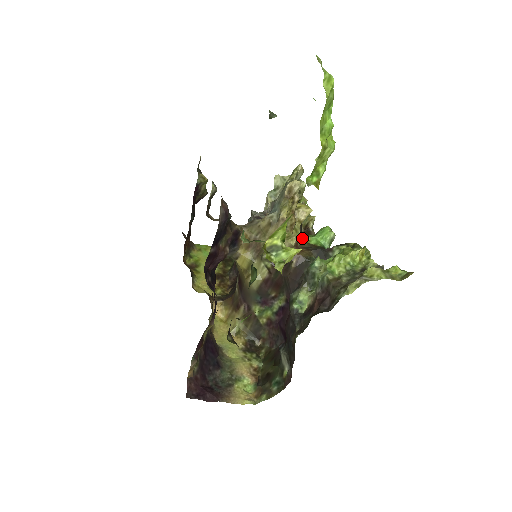
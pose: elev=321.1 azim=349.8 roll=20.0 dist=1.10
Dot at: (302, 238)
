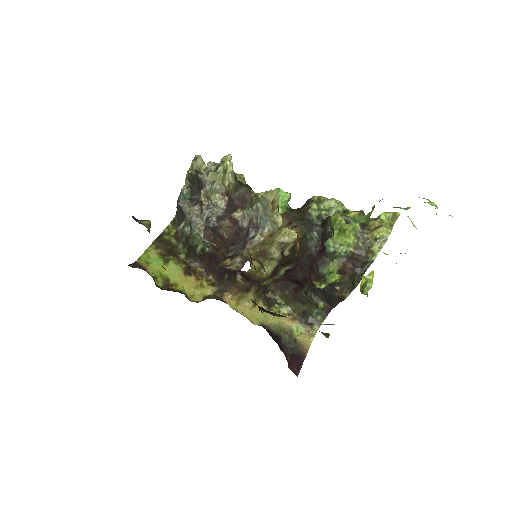
Dot at: occluded
